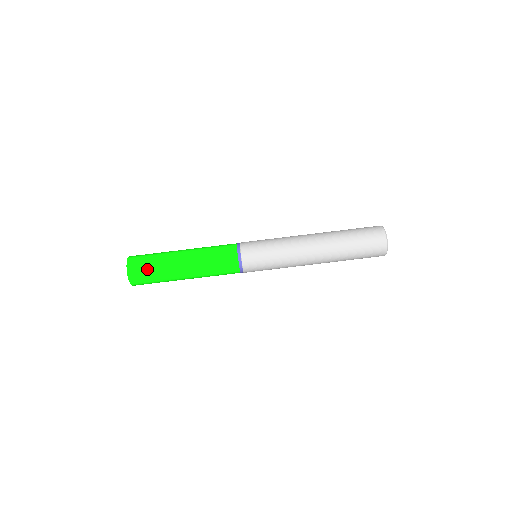
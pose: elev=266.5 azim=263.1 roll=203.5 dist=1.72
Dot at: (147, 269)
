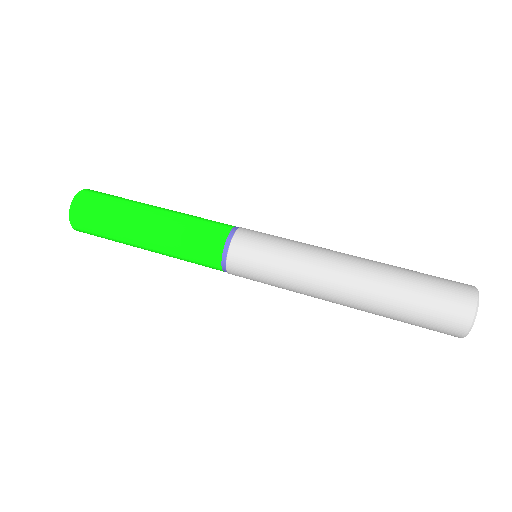
Dot at: (107, 197)
